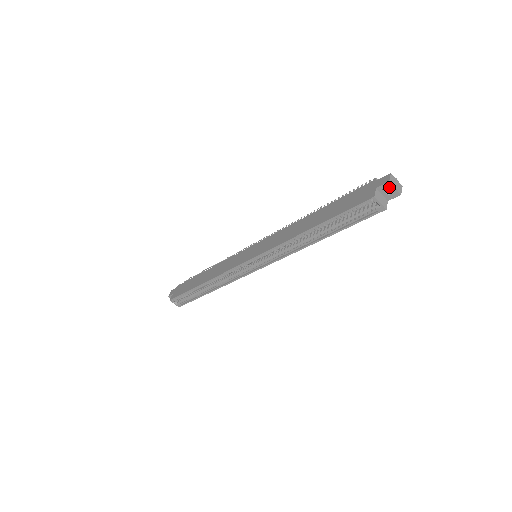
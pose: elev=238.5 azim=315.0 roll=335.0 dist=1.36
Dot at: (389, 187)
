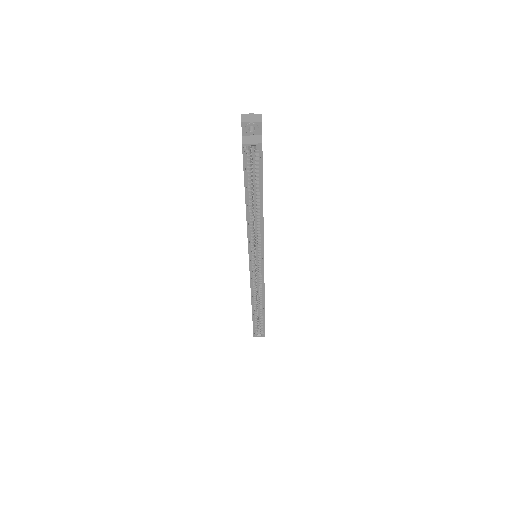
Dot at: (246, 126)
